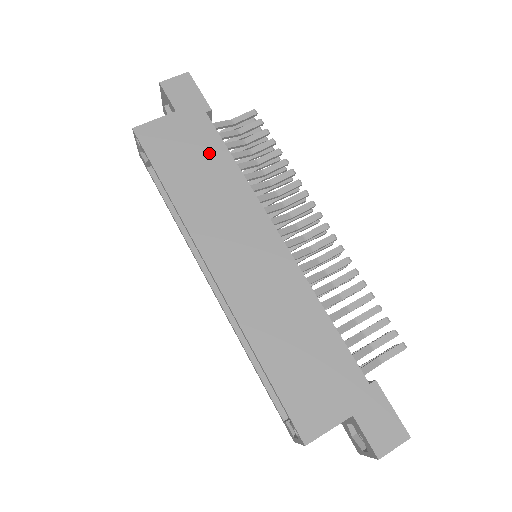
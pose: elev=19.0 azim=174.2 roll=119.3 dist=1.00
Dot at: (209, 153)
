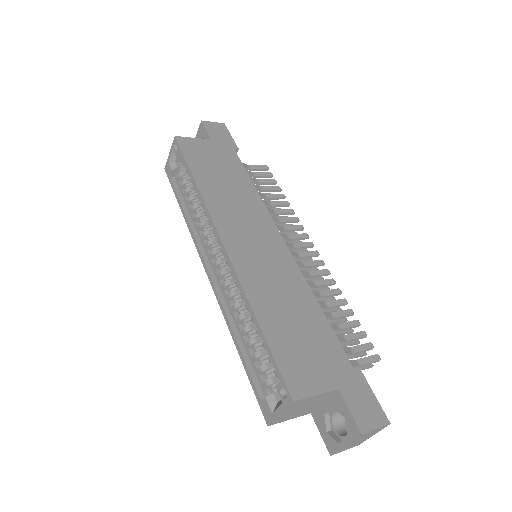
Dot at: (233, 171)
